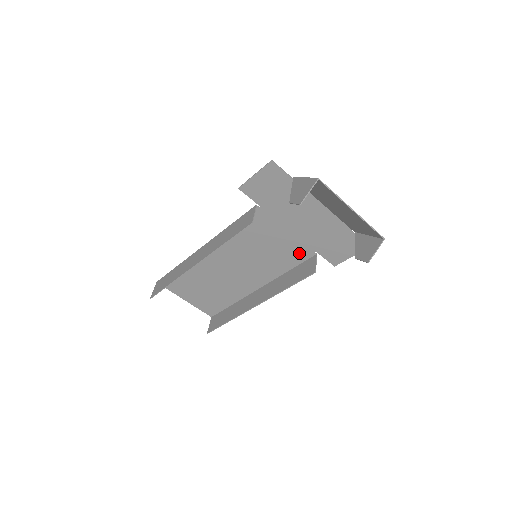
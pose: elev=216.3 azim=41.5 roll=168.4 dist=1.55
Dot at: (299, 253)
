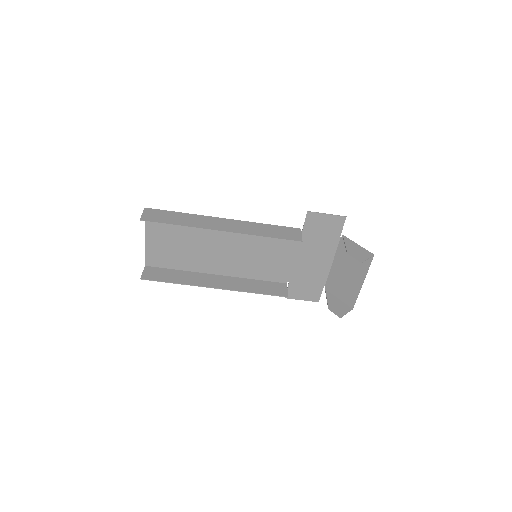
Dot at: (279, 275)
